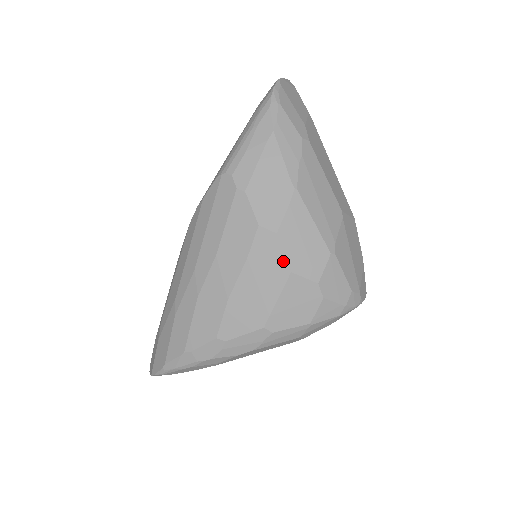
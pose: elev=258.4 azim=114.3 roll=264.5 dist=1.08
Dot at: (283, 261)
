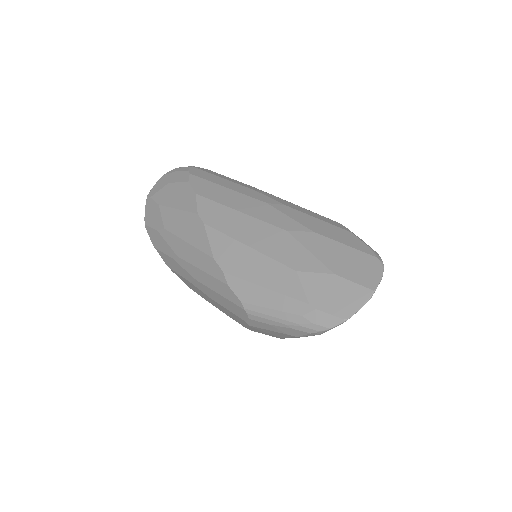
Dot at: occluded
